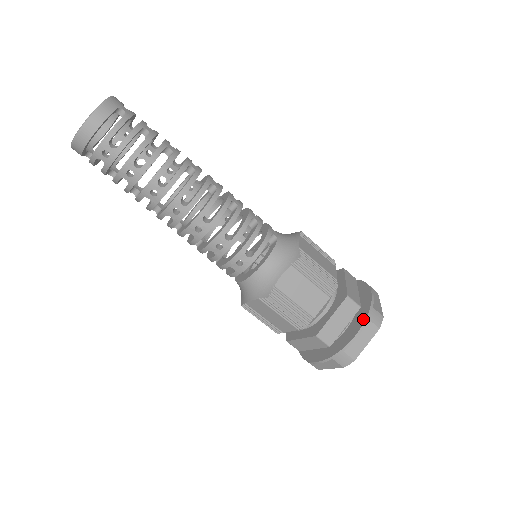
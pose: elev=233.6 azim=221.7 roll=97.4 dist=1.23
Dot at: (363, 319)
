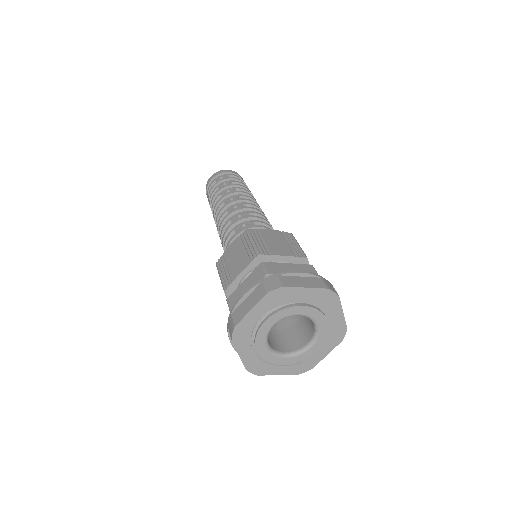
Dot at: (316, 277)
